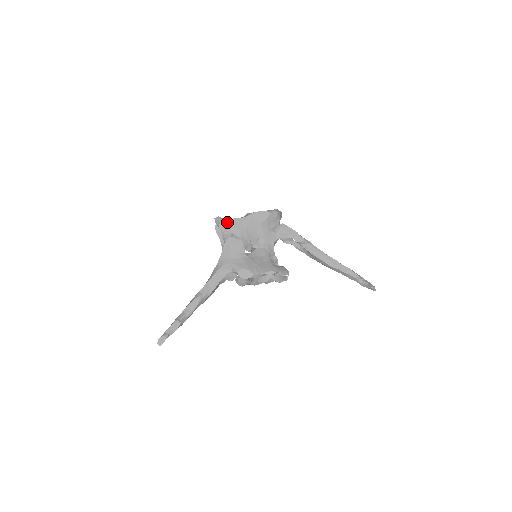
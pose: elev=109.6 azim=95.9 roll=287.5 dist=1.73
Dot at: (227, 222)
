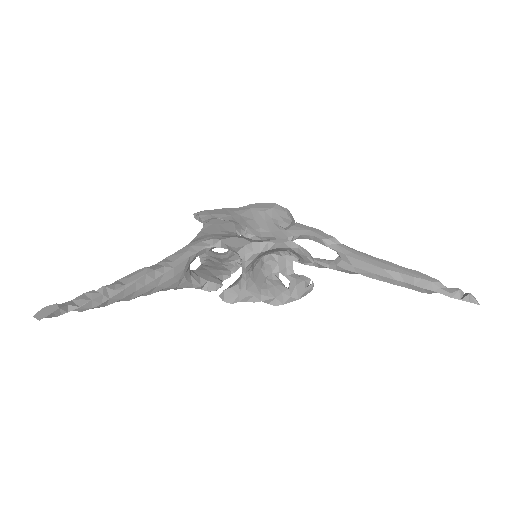
Dot at: (211, 211)
